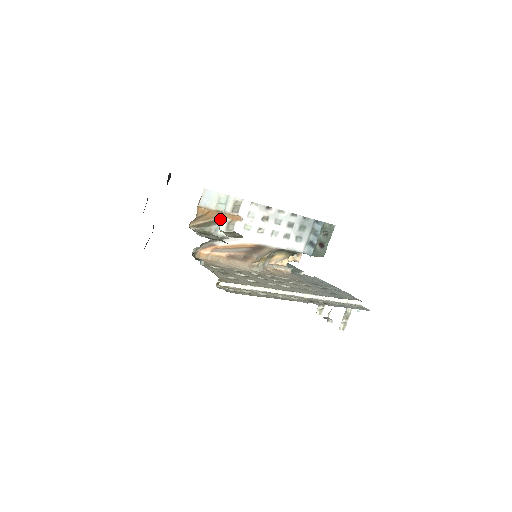
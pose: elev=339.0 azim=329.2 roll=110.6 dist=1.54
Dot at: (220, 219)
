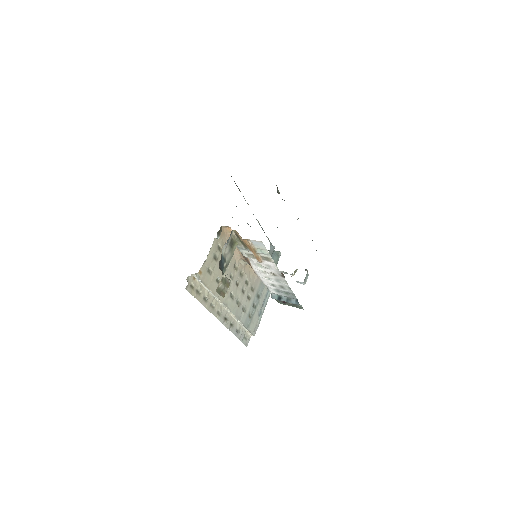
Dot at: (251, 250)
